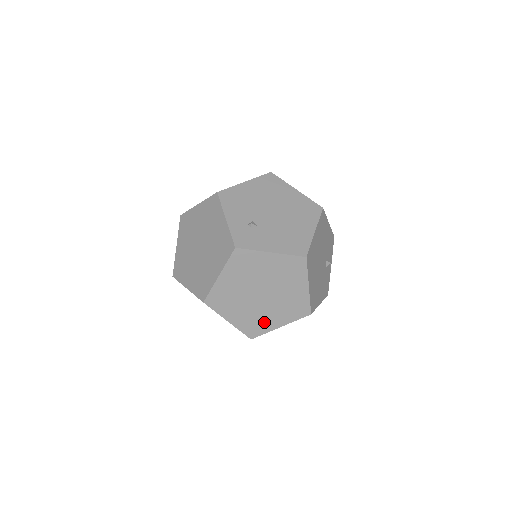
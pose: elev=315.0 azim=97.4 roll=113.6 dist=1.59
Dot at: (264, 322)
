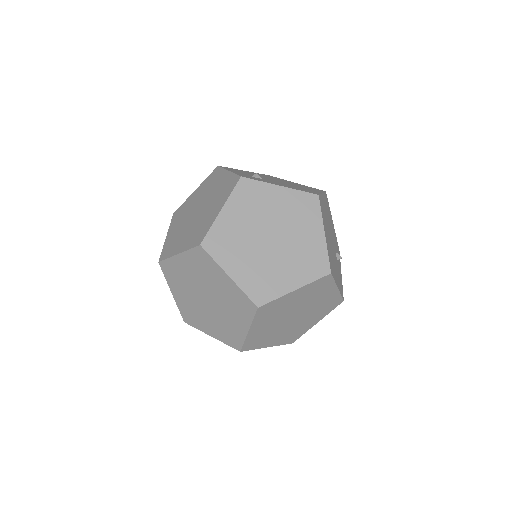
Dot at: (274, 281)
